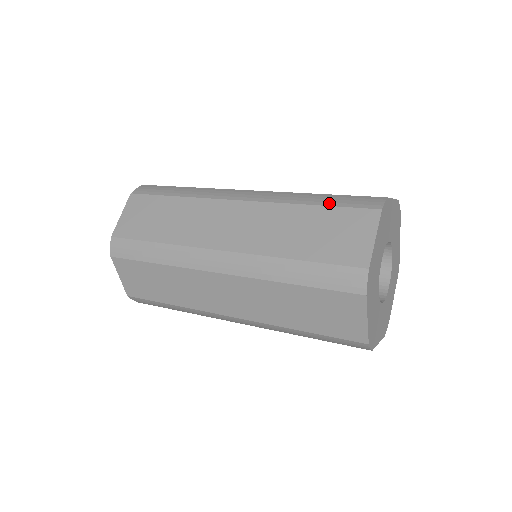
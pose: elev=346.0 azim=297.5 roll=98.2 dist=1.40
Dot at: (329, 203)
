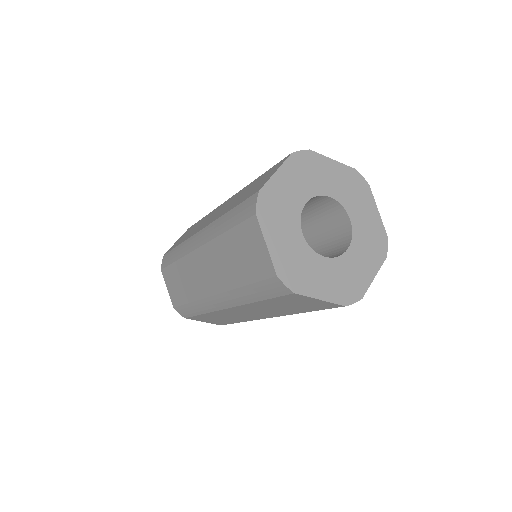
Dot at: (231, 224)
